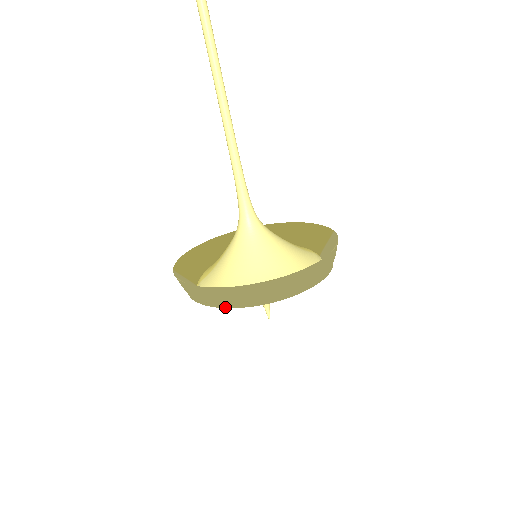
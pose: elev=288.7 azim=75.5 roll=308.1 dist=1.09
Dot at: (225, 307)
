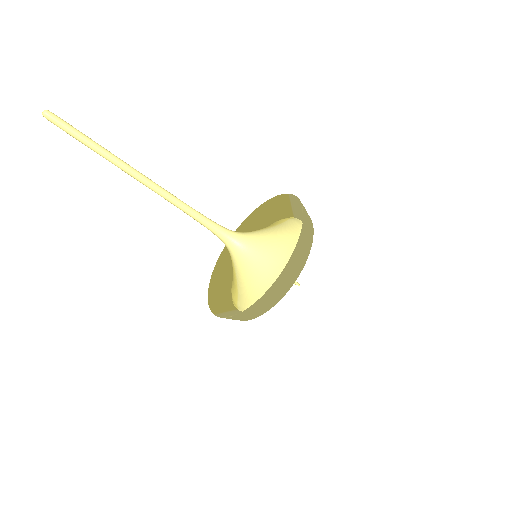
Dot at: occluded
